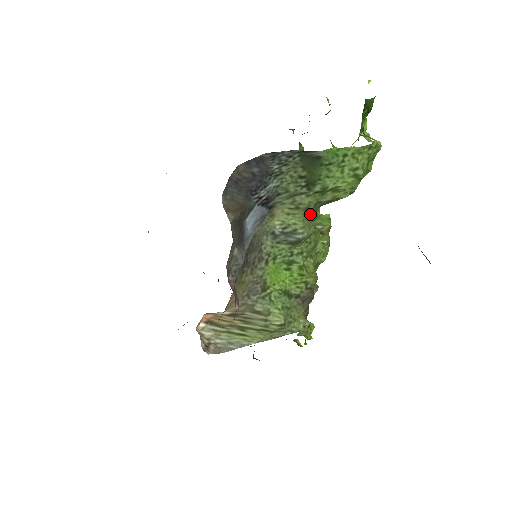
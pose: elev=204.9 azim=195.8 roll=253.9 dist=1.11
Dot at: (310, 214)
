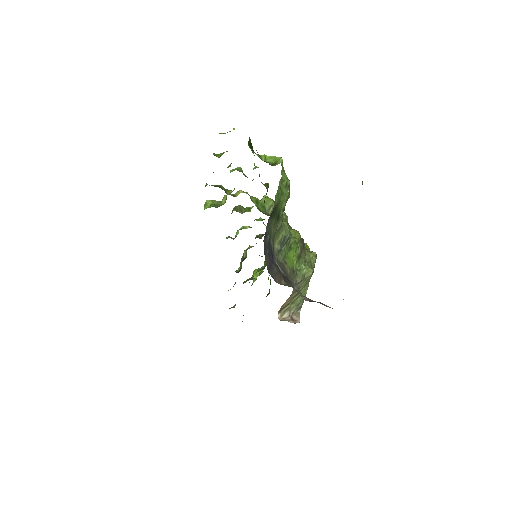
Dot at: occluded
